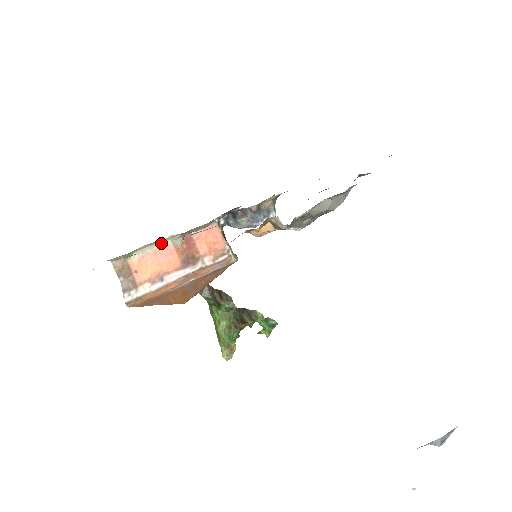
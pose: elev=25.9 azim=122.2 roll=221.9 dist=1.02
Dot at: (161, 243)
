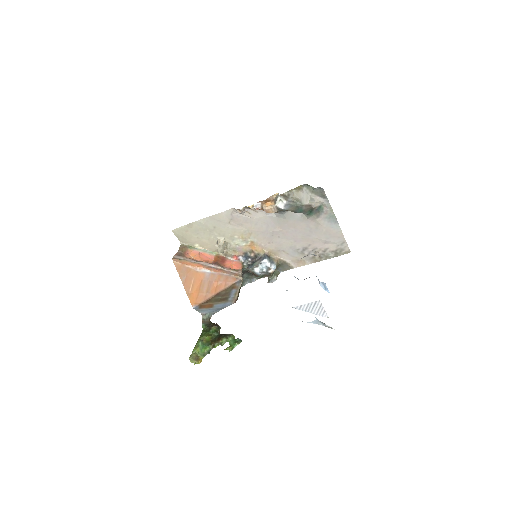
Dot at: (209, 253)
